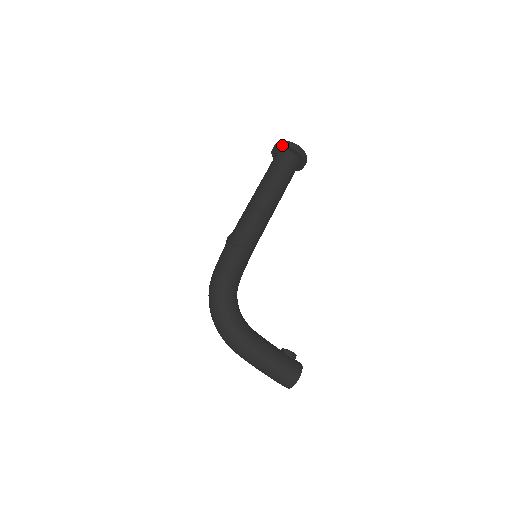
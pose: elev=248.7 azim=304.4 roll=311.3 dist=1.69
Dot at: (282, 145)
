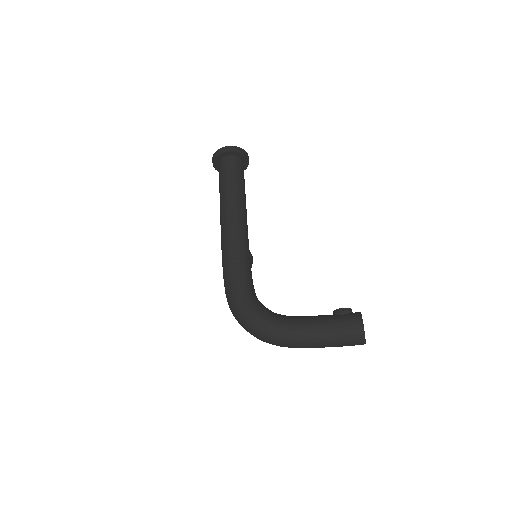
Dot at: (214, 158)
